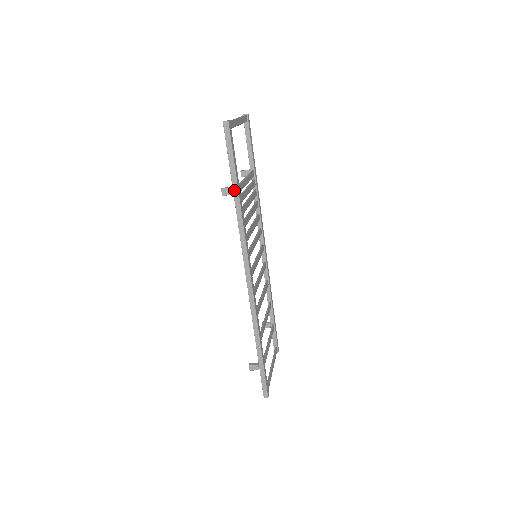
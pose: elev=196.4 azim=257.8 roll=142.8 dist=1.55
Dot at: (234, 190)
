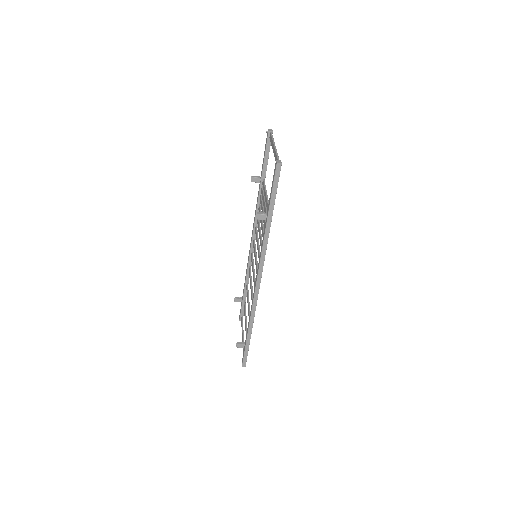
Dot at: (268, 217)
